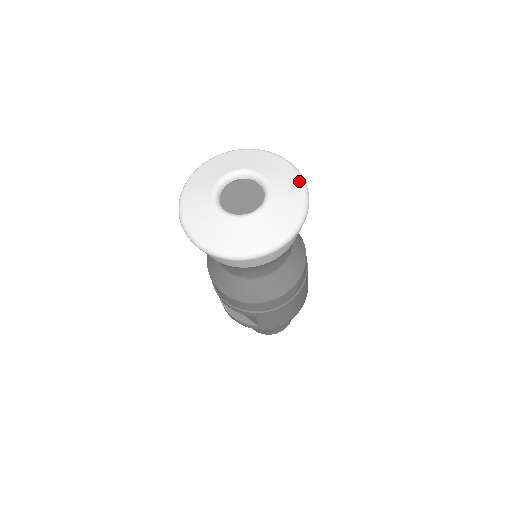
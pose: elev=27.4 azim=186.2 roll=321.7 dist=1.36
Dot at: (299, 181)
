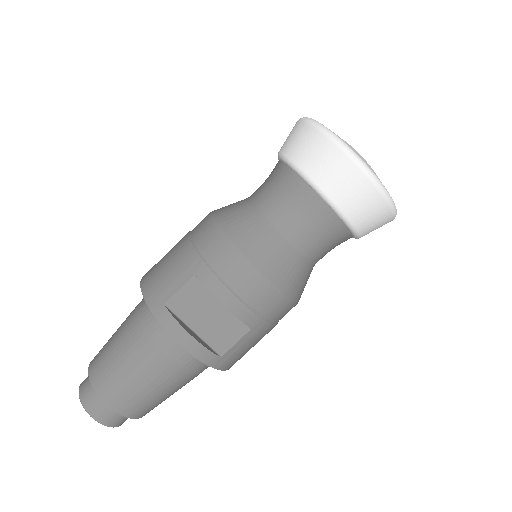
Dot at: occluded
